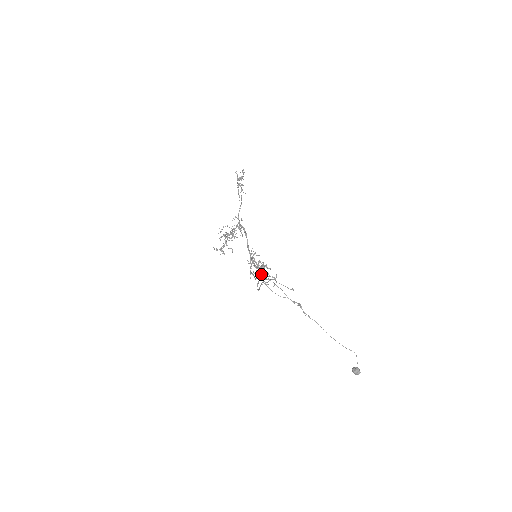
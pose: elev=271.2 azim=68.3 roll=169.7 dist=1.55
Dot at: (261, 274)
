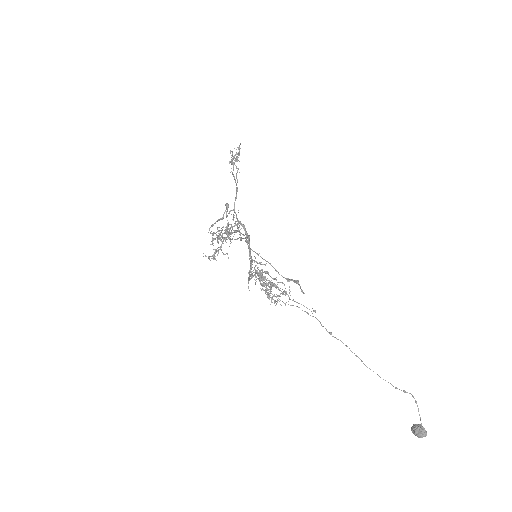
Dot at: (223, 216)
